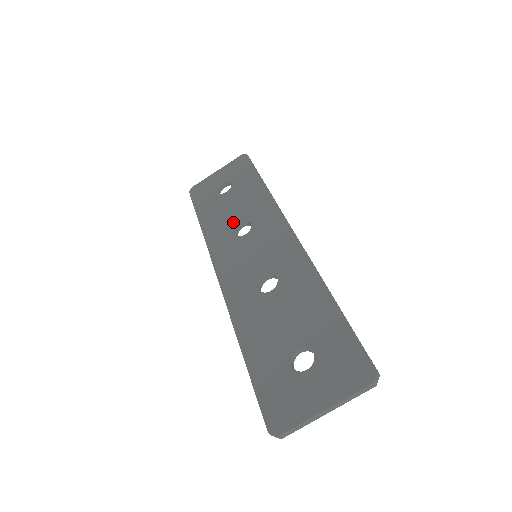
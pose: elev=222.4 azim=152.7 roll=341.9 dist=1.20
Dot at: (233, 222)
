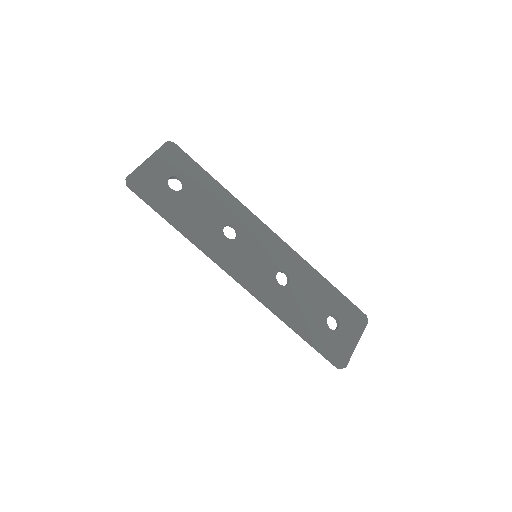
Dot at: (216, 225)
